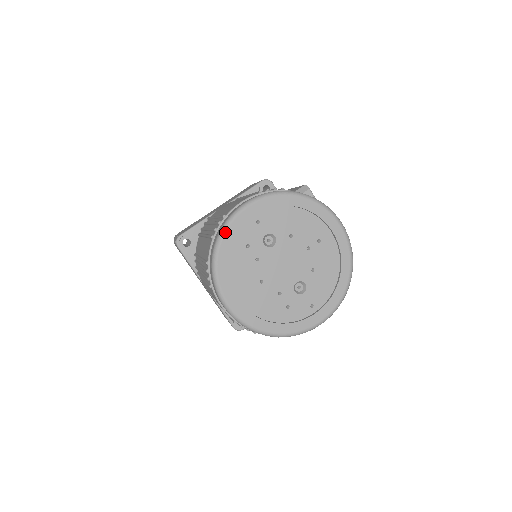
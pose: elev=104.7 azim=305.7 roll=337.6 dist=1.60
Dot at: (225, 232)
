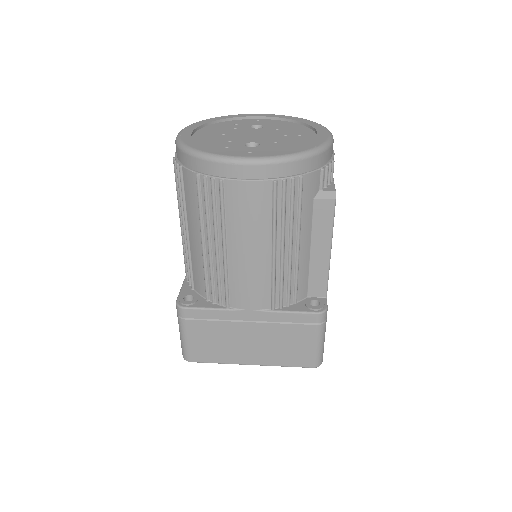
Dot at: (228, 116)
